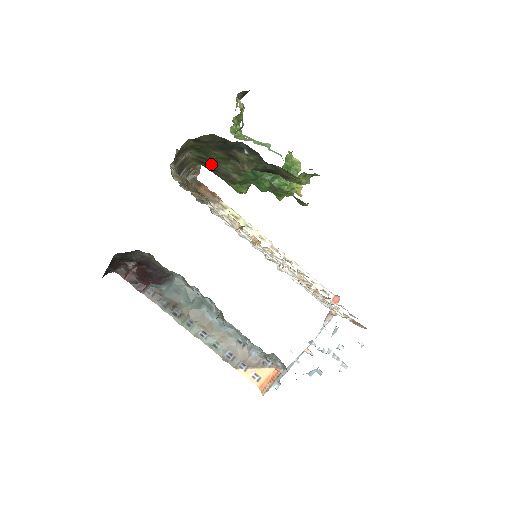
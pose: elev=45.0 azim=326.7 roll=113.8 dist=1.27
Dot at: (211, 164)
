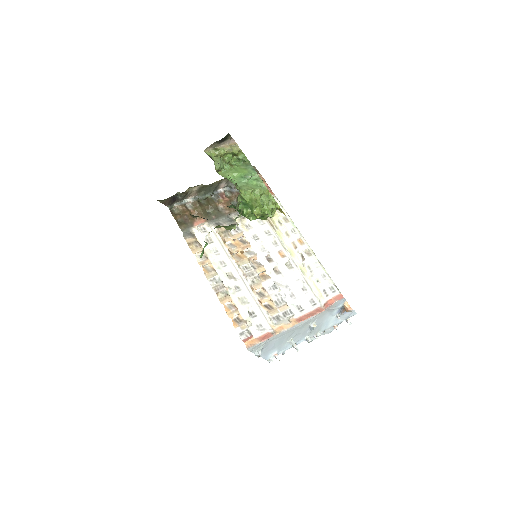
Dot at: occluded
